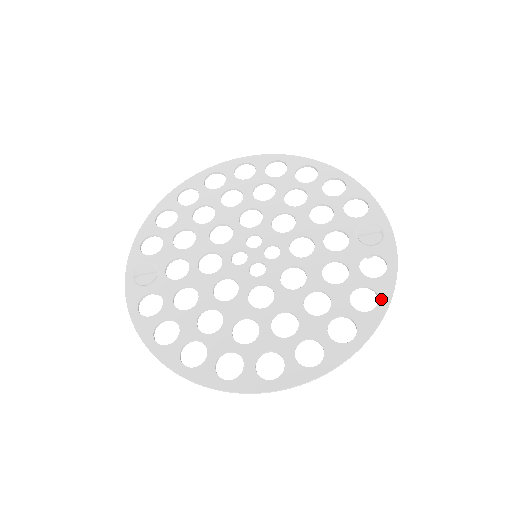
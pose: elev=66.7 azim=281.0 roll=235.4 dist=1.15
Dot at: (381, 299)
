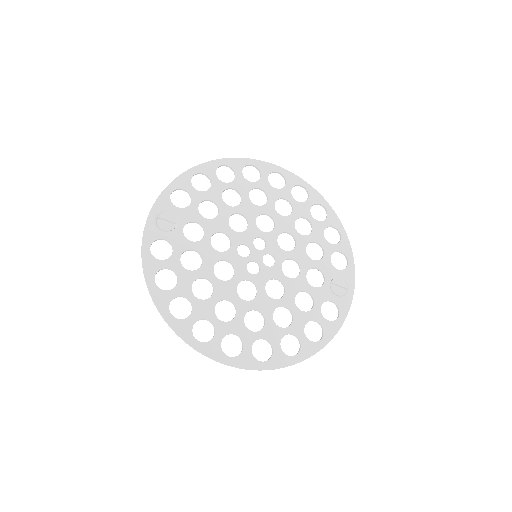
Dot at: (324, 337)
